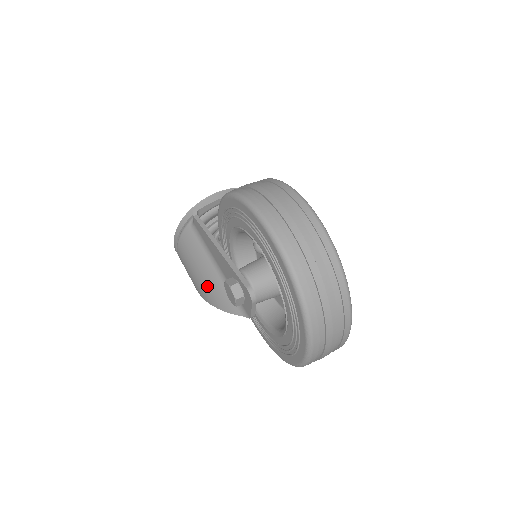
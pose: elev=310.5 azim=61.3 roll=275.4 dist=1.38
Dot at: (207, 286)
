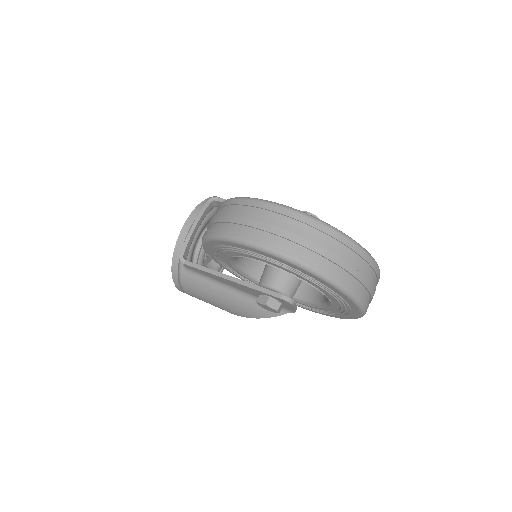
Dot at: (237, 307)
